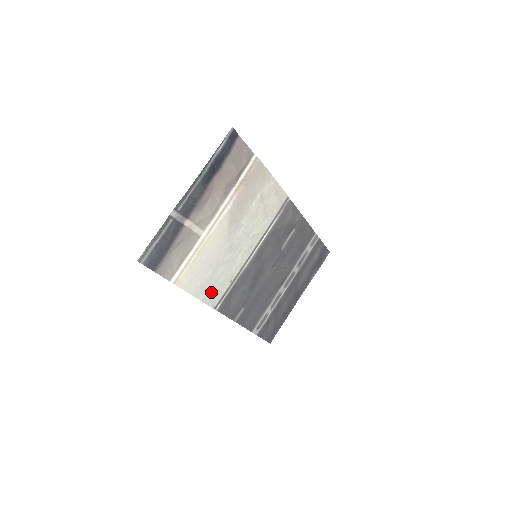
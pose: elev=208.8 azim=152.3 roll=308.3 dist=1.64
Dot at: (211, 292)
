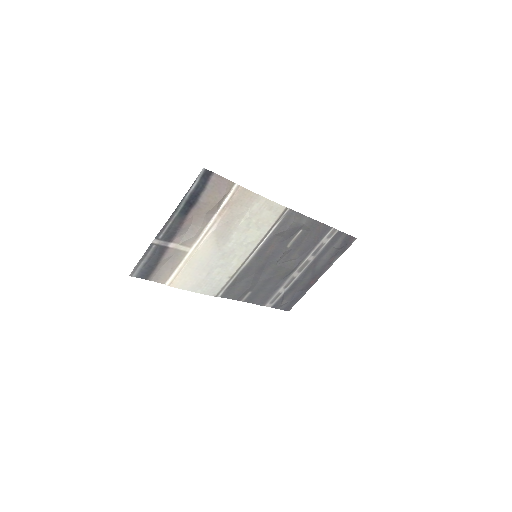
Dot at: (209, 287)
